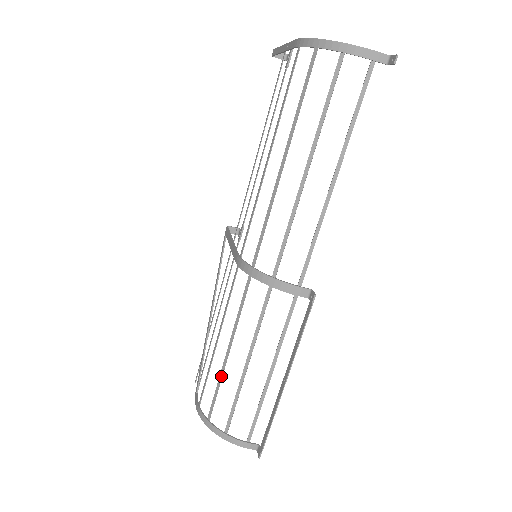
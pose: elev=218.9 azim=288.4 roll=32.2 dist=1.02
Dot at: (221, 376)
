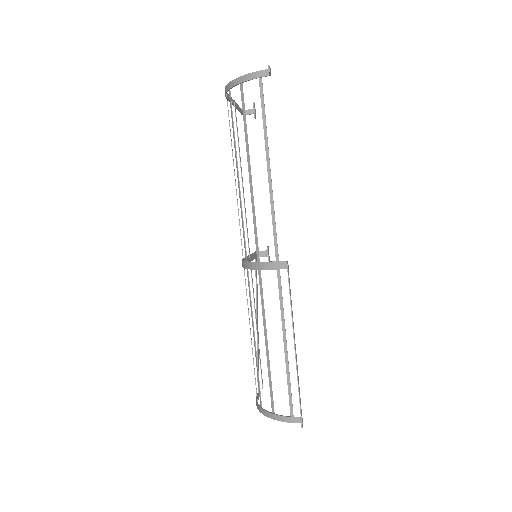
Dot at: (256, 363)
